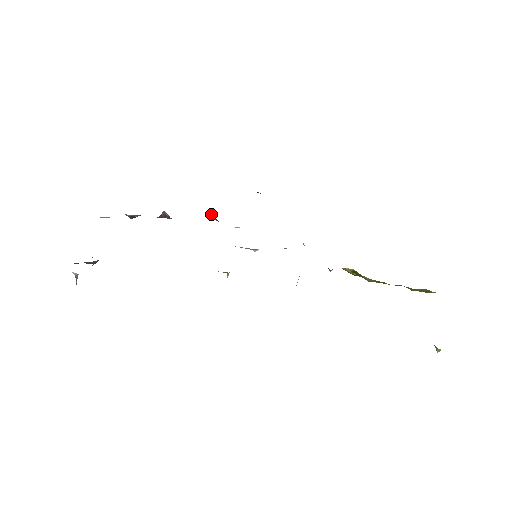
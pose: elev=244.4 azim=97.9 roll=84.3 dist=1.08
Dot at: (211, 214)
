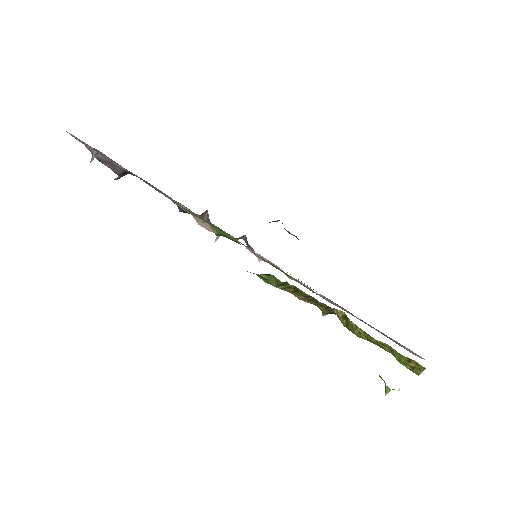
Dot at: (245, 235)
